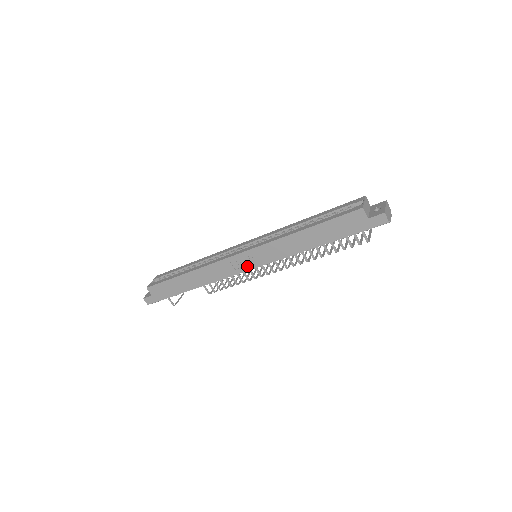
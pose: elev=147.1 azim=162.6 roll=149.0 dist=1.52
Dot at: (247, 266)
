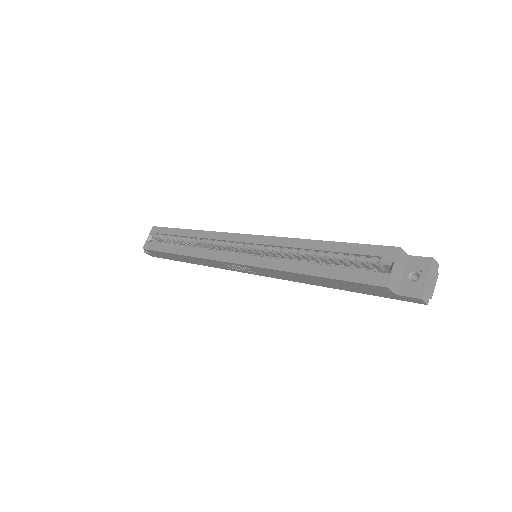
Dot at: (245, 271)
